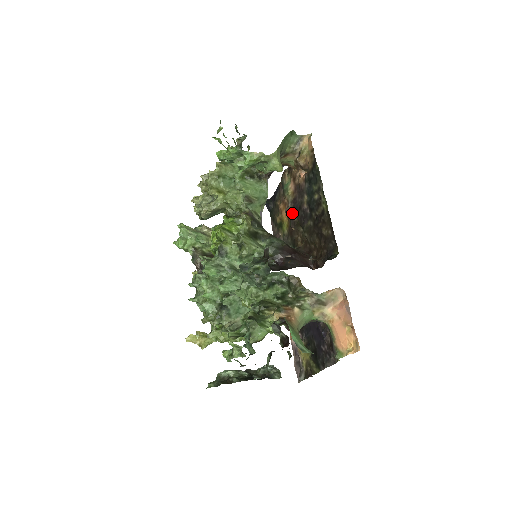
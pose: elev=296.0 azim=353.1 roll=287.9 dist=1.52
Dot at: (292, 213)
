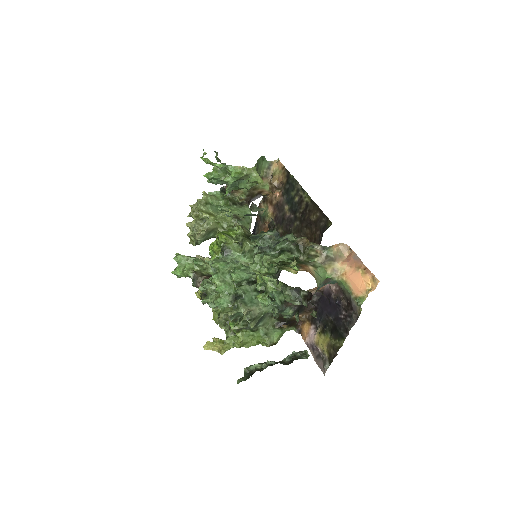
Dot at: (276, 228)
